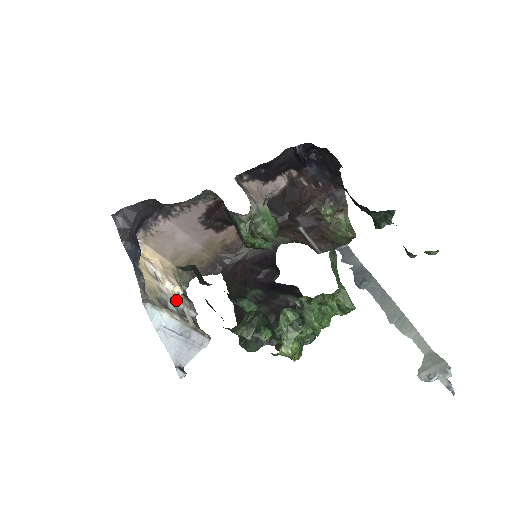
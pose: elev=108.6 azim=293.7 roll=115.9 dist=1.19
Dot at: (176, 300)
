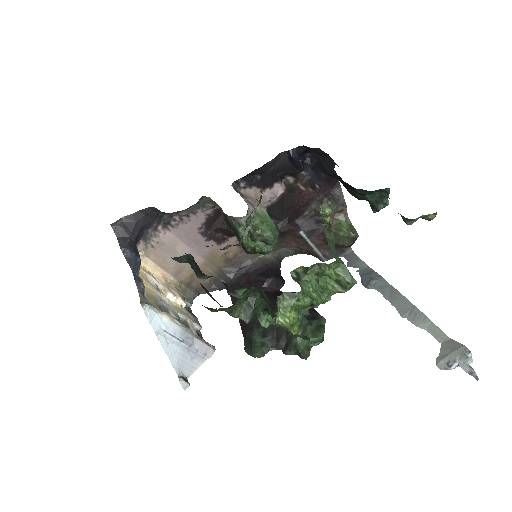
Dot at: (178, 311)
